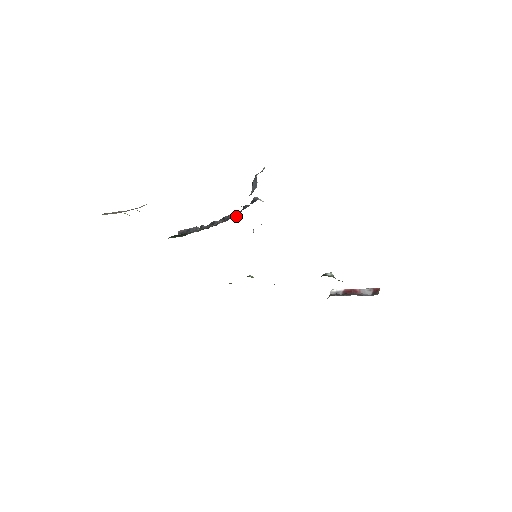
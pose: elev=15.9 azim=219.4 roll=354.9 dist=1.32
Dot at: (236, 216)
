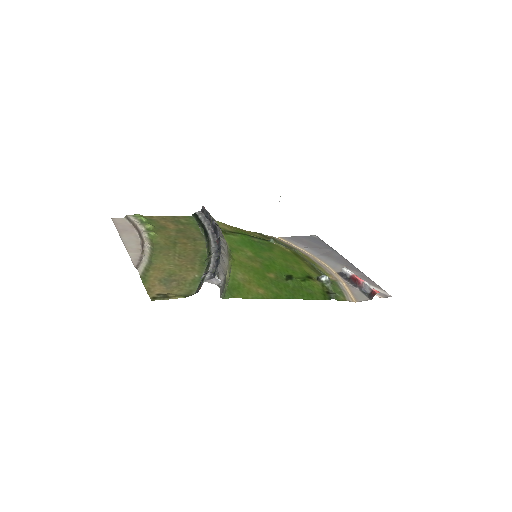
Dot at: (218, 254)
